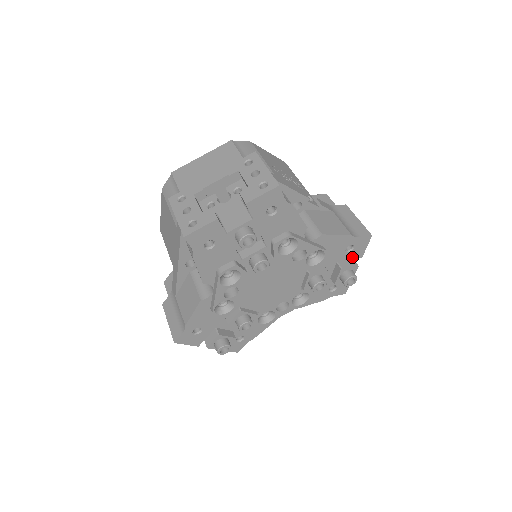
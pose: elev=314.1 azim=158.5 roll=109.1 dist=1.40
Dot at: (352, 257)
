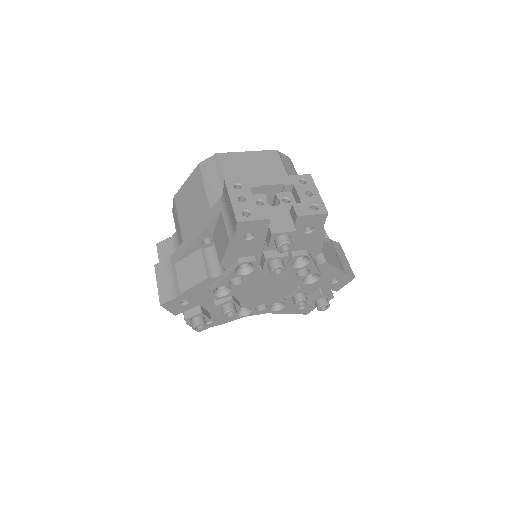
Dot at: (331, 288)
